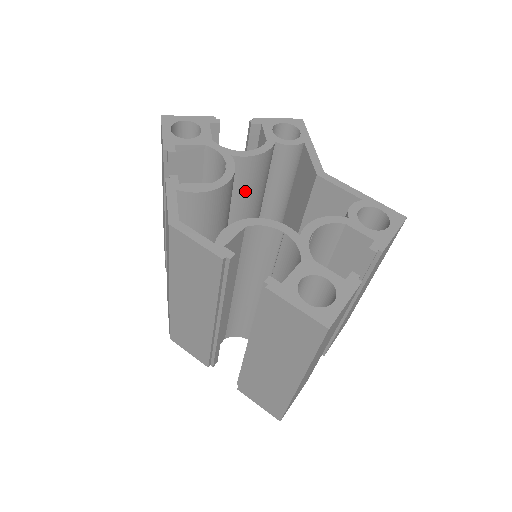
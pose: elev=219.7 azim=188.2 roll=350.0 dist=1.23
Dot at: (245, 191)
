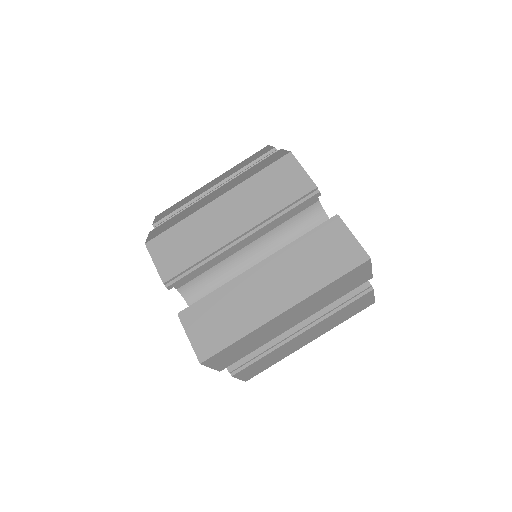
Dot at: occluded
